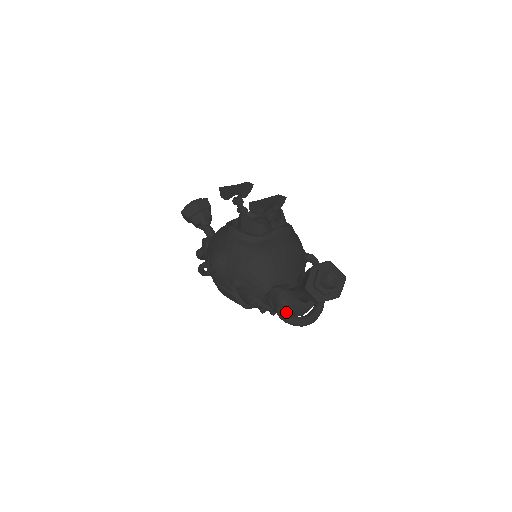
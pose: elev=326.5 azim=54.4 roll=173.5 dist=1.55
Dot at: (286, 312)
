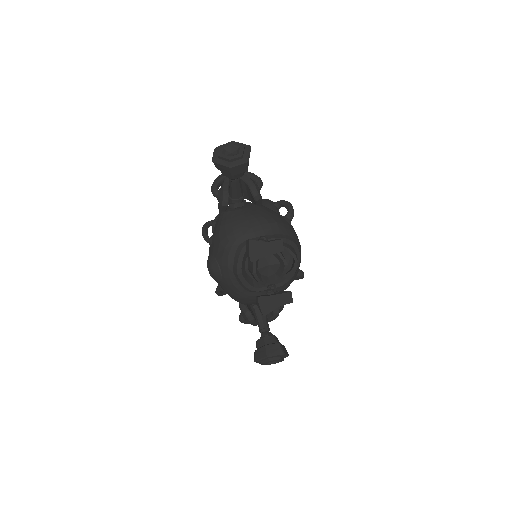
Dot at: (245, 322)
